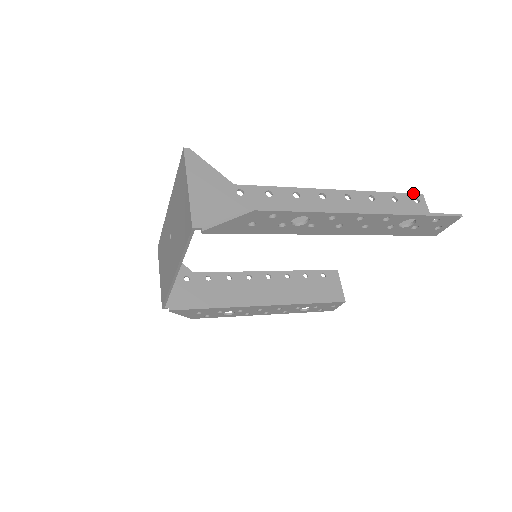
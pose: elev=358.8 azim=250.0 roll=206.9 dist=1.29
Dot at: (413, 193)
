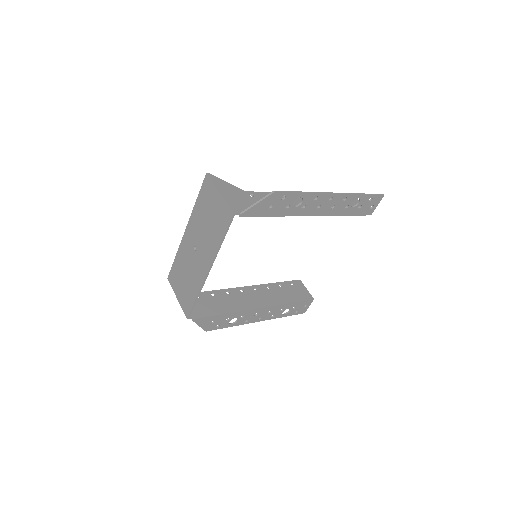
Dot at: occluded
